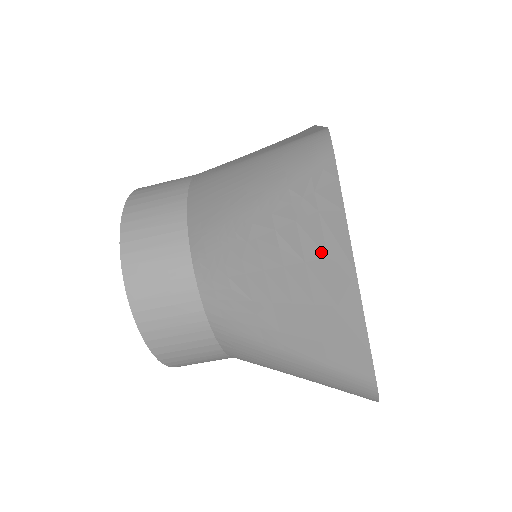
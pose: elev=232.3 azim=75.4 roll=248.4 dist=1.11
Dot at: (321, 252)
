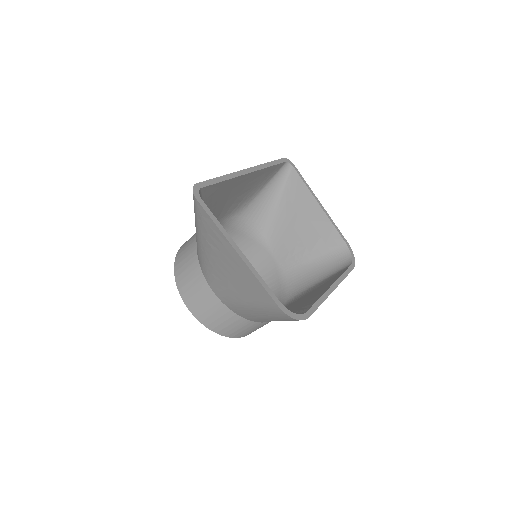
Dot at: (221, 244)
